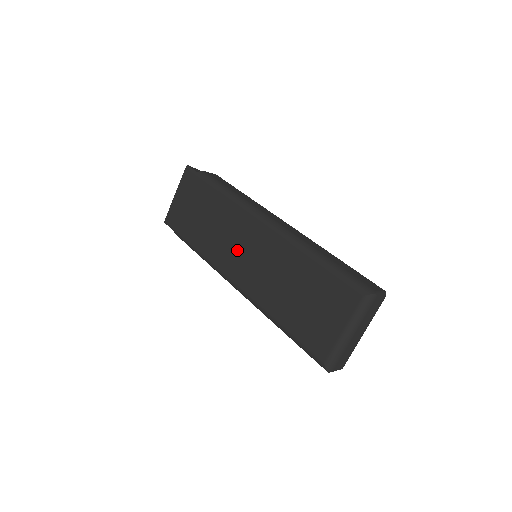
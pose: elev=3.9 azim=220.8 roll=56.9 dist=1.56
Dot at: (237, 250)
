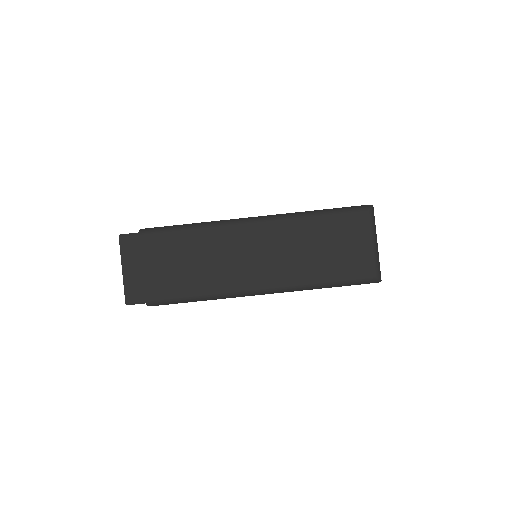
Dot at: (239, 262)
